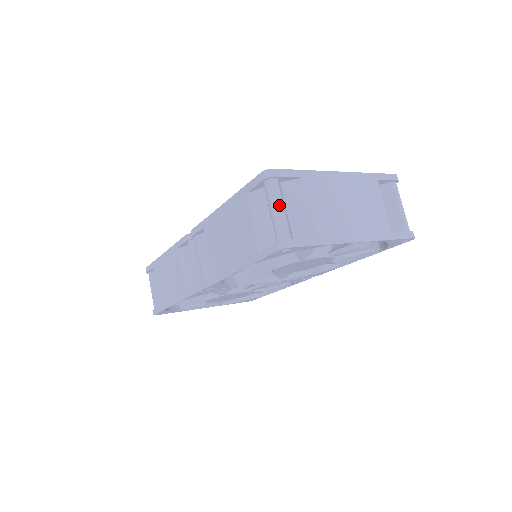
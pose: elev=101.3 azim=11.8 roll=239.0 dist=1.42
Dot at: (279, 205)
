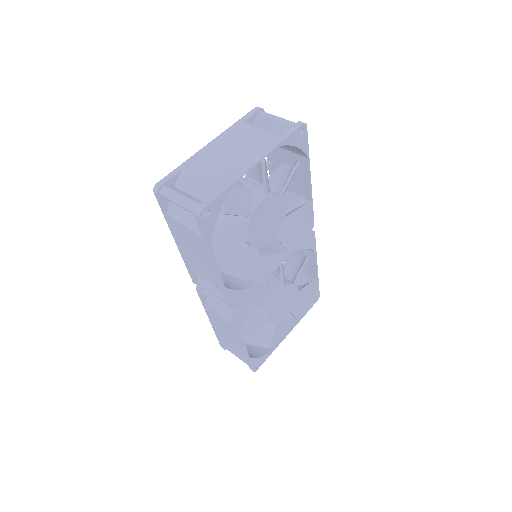
Dot at: (177, 196)
